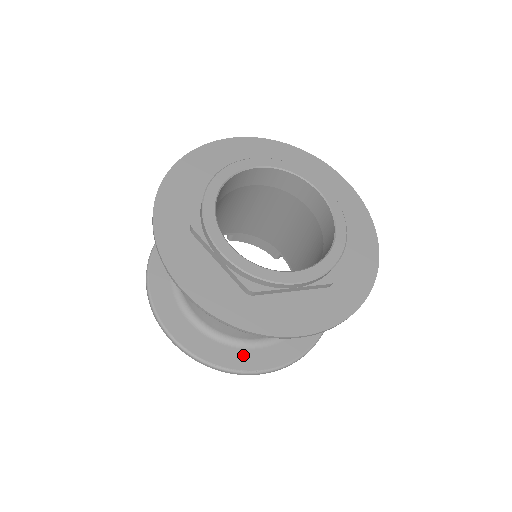
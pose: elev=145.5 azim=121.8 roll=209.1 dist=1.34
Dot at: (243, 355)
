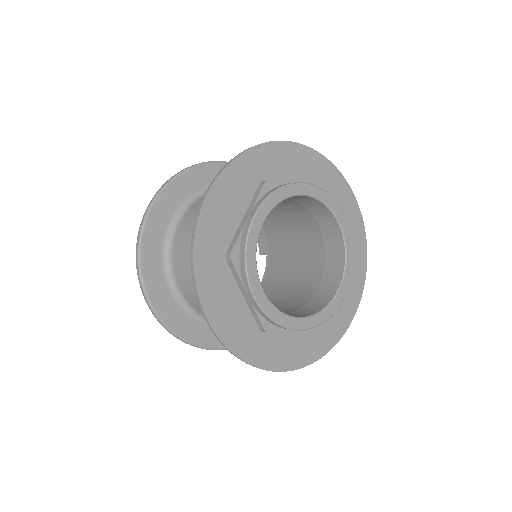
Dot at: occluded
